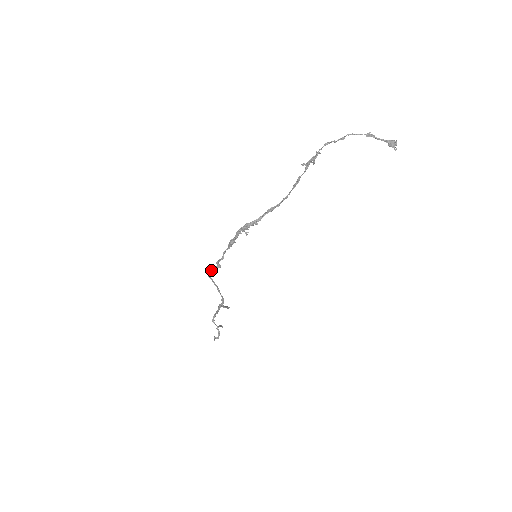
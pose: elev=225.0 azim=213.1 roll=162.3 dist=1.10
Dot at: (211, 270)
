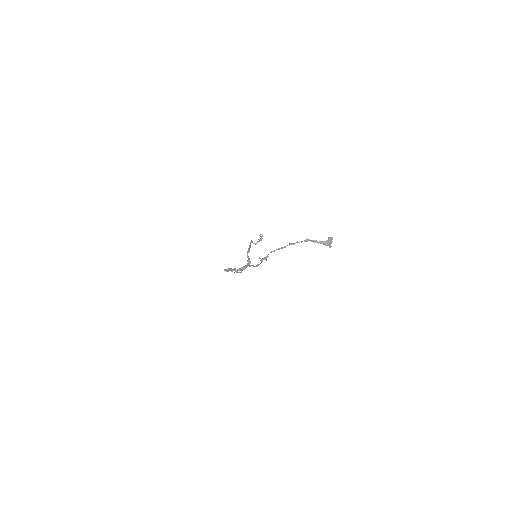
Dot at: (224, 270)
